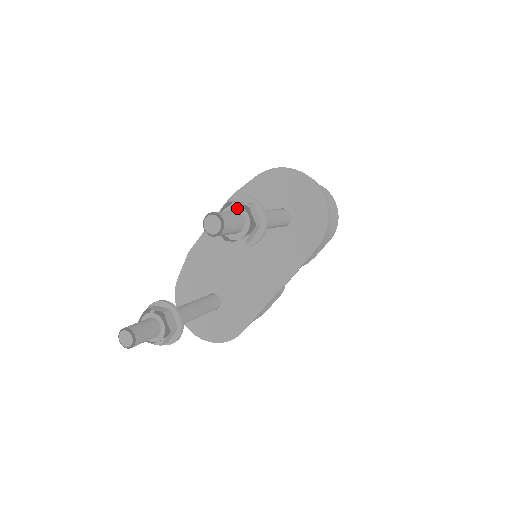
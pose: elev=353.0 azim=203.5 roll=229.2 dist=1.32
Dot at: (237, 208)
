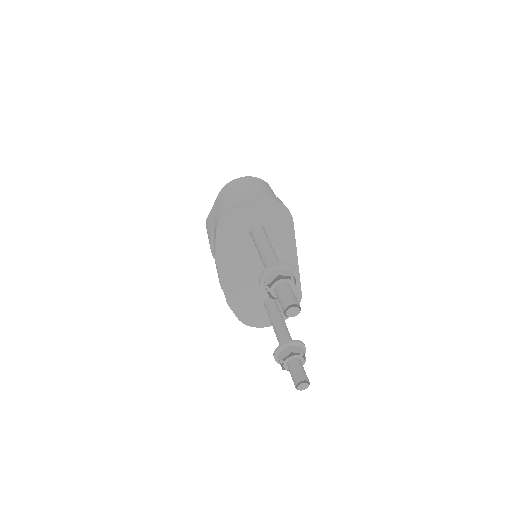
Dot at: (276, 283)
